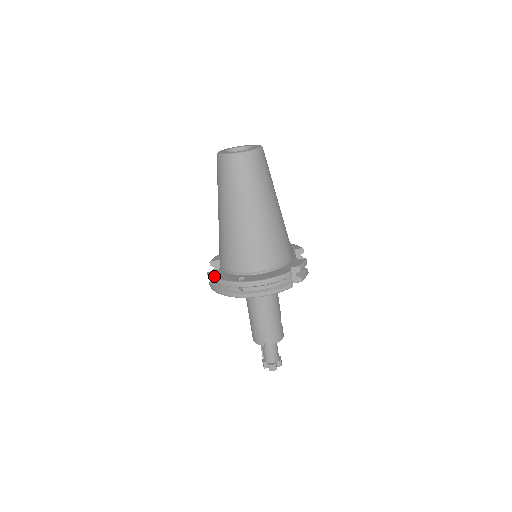
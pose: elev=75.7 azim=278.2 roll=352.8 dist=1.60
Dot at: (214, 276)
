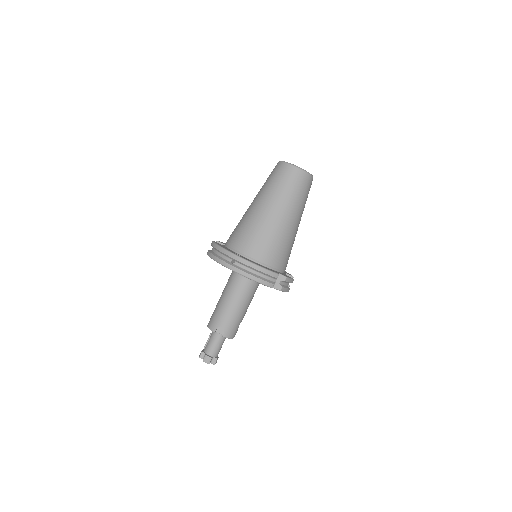
Dot at: occluded
